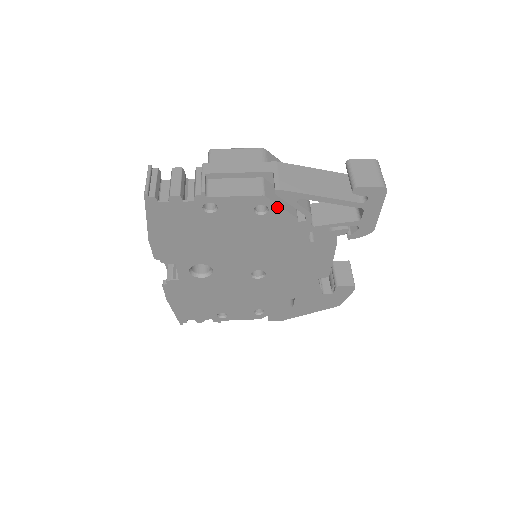
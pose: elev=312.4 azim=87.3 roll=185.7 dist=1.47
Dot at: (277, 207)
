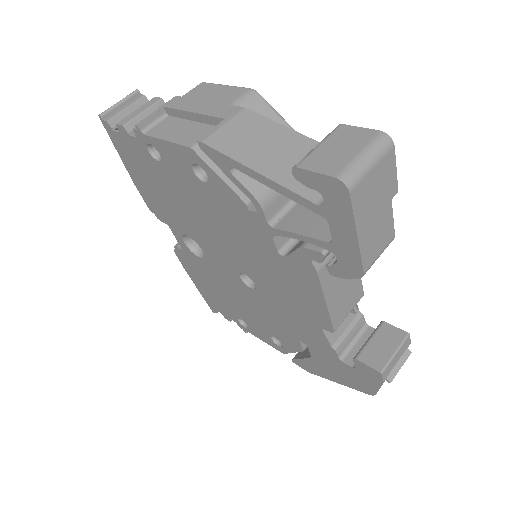
Dot at: (214, 174)
